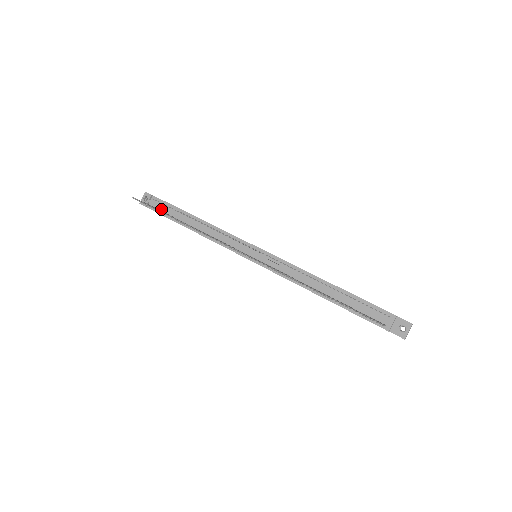
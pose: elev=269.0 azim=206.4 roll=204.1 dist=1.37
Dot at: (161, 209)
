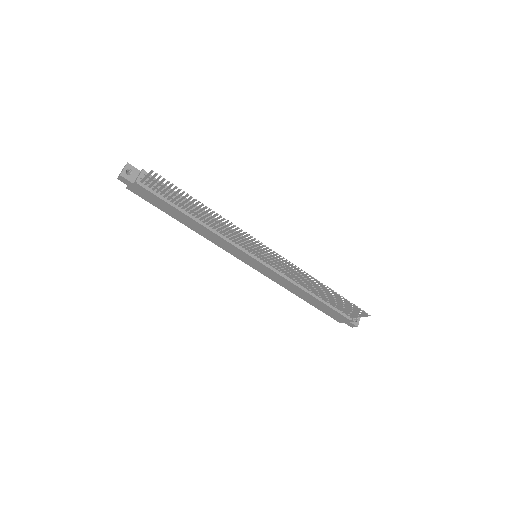
Dot at: (157, 190)
